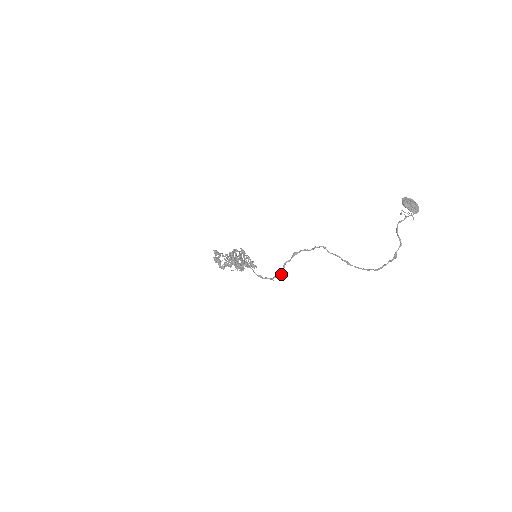
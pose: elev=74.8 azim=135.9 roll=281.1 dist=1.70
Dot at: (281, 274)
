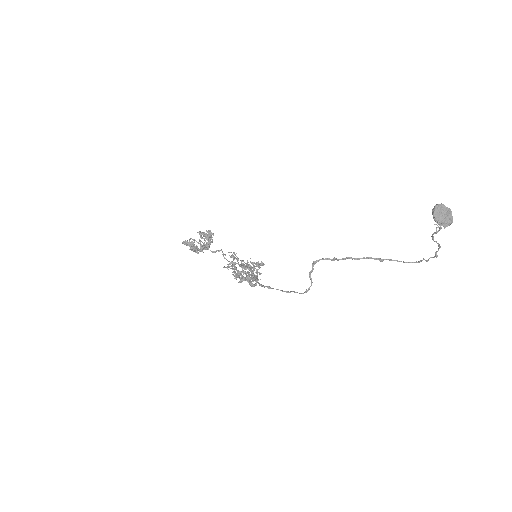
Dot at: (311, 283)
